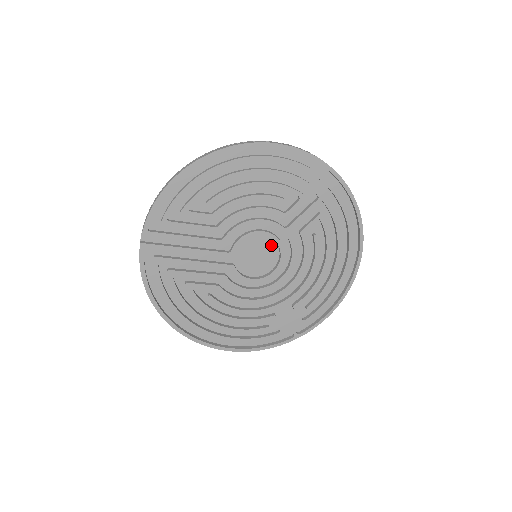
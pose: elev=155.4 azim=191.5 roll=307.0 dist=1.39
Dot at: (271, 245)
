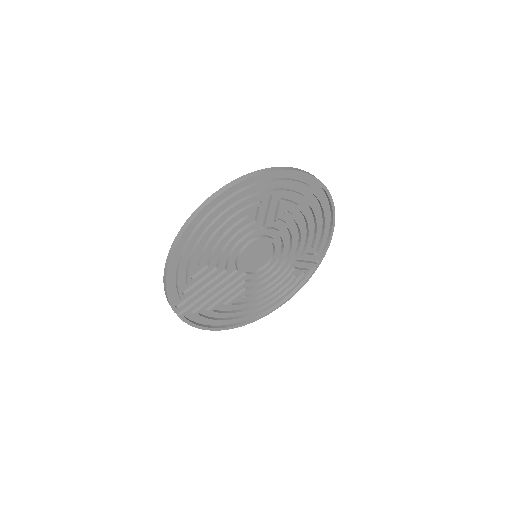
Dot at: (261, 243)
